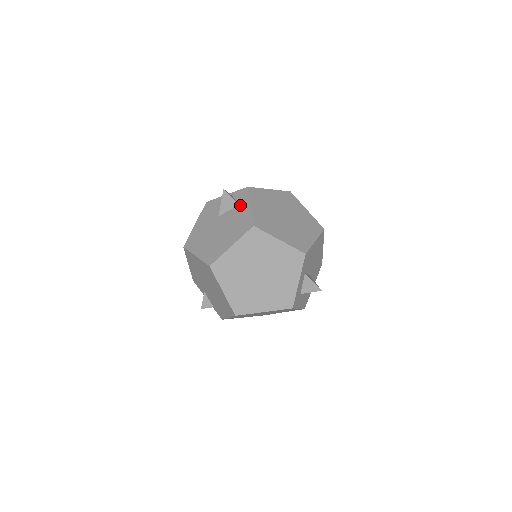
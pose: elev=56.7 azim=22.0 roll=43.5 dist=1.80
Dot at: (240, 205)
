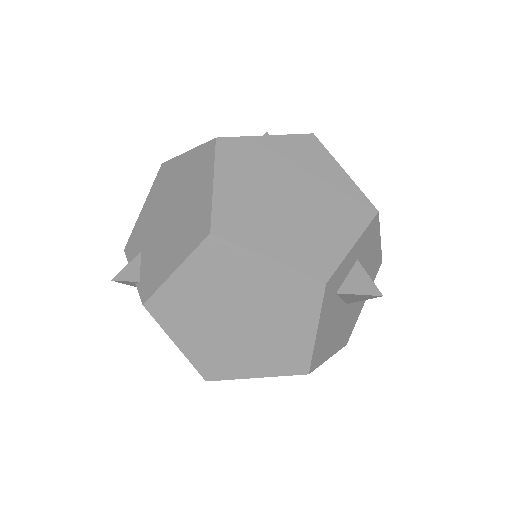
Dot at: occluded
